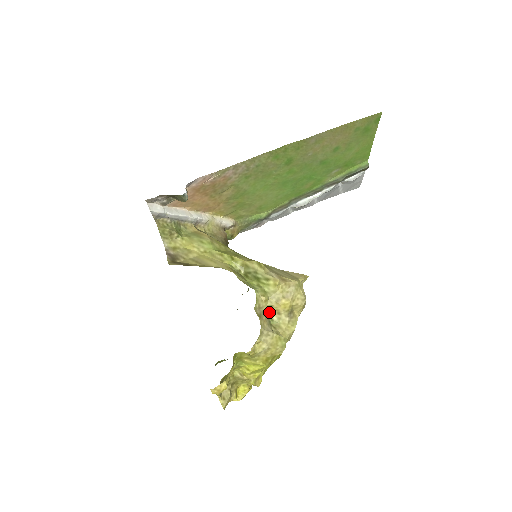
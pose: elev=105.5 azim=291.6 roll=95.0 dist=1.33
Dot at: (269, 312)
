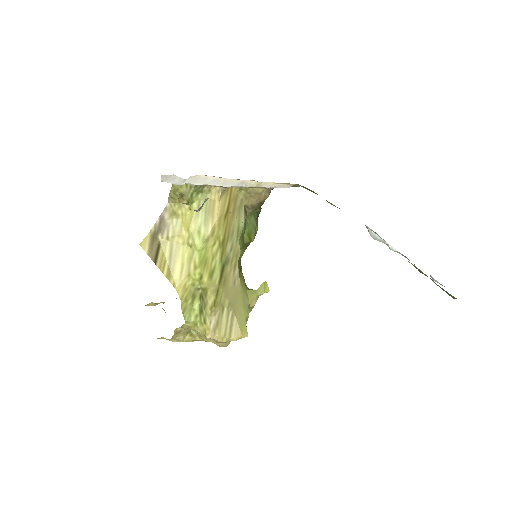
Dot at: occluded
